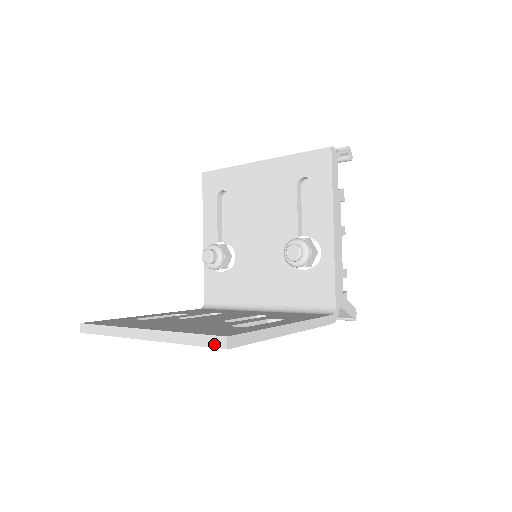
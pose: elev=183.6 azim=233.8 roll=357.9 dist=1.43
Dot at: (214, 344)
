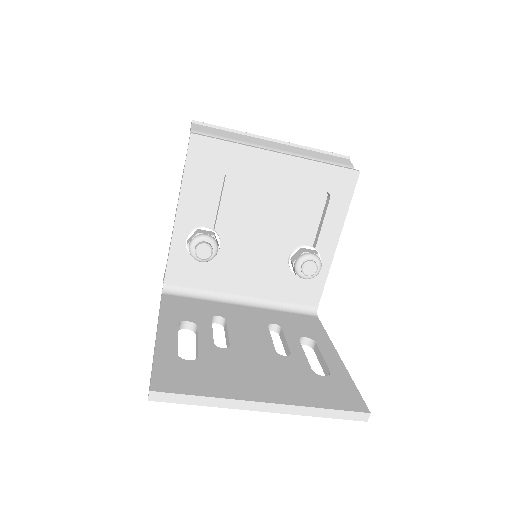
Dot at: (355, 418)
